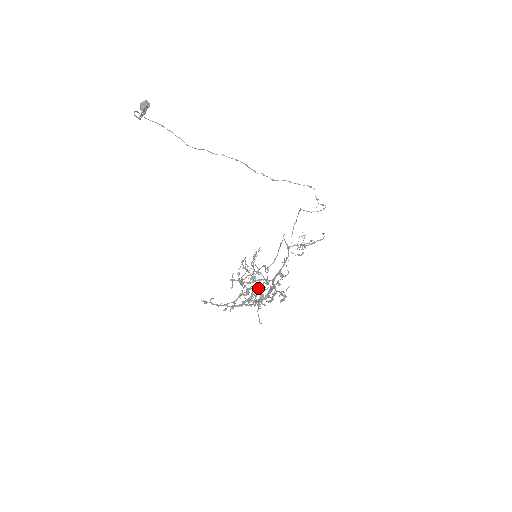
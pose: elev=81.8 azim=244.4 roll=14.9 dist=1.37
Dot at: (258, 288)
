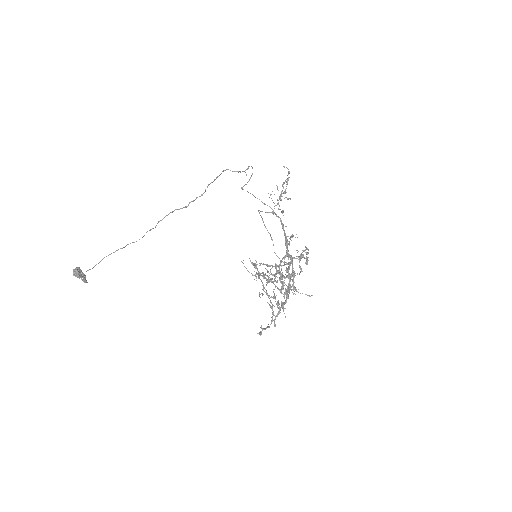
Dot at: (282, 275)
